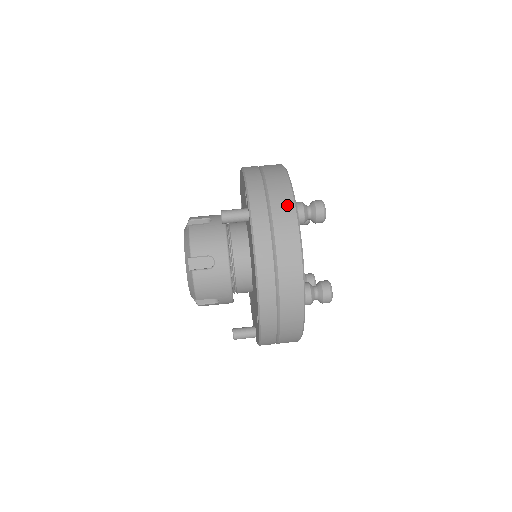
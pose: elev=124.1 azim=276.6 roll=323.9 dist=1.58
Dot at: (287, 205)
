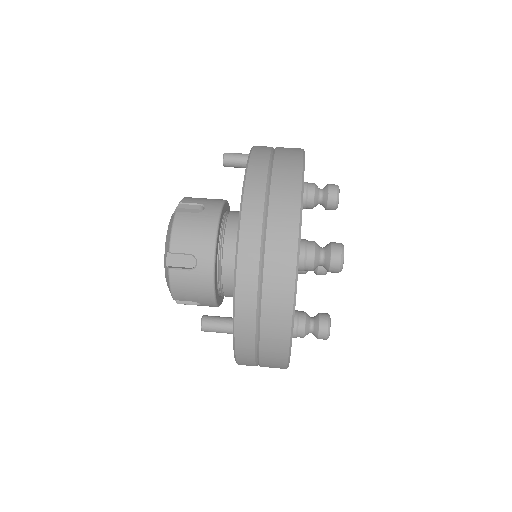
Dot at: occluded
